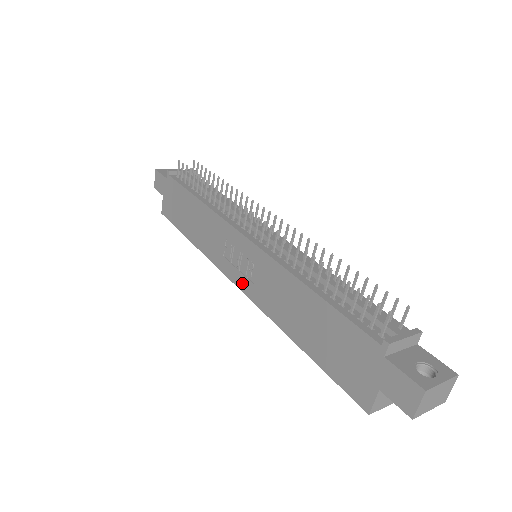
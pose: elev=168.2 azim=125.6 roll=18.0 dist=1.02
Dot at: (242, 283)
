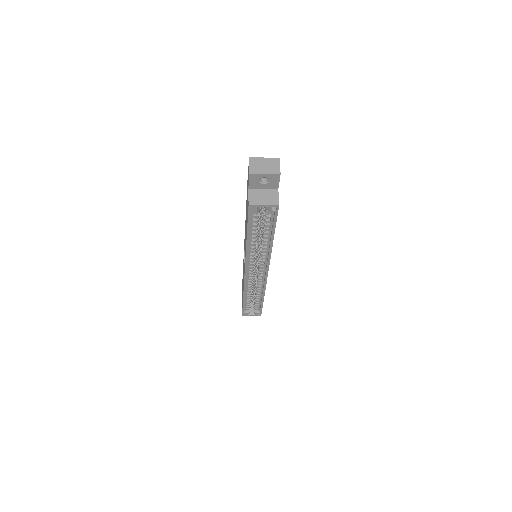
Dot at: occluded
